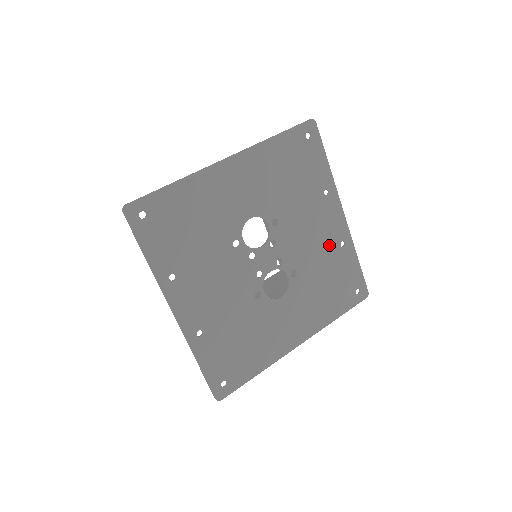
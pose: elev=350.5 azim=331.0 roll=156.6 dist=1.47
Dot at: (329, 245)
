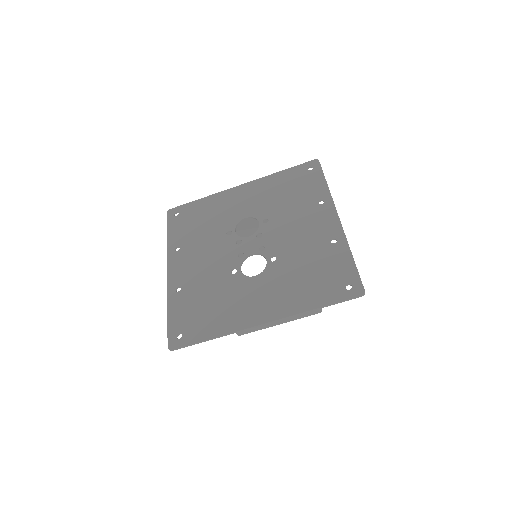
Dot at: (317, 241)
